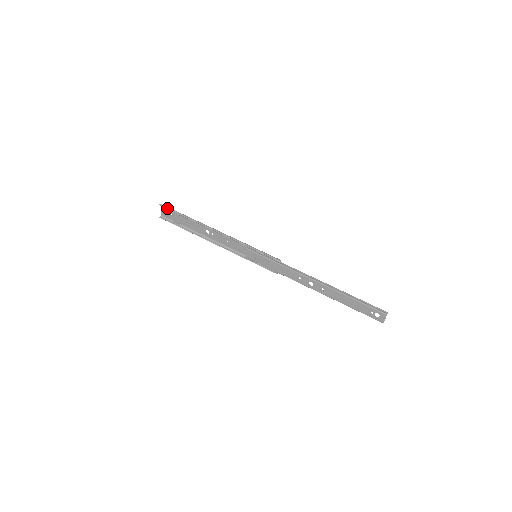
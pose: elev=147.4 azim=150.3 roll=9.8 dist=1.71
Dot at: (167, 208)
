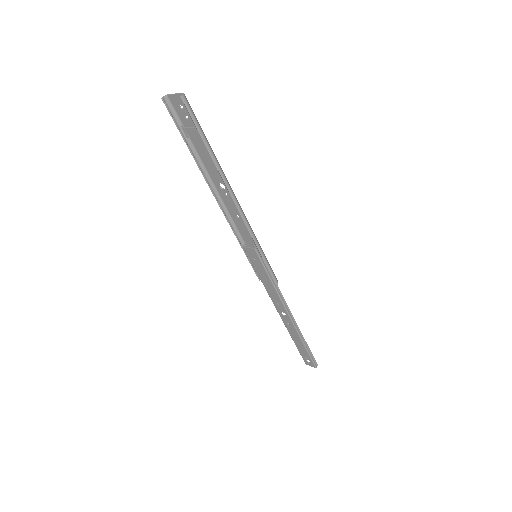
Dot at: (191, 114)
